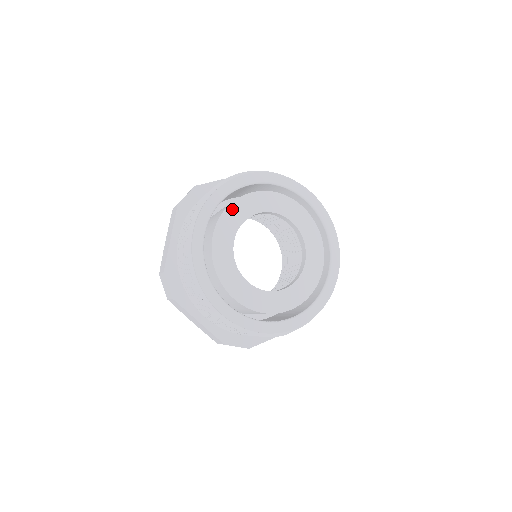
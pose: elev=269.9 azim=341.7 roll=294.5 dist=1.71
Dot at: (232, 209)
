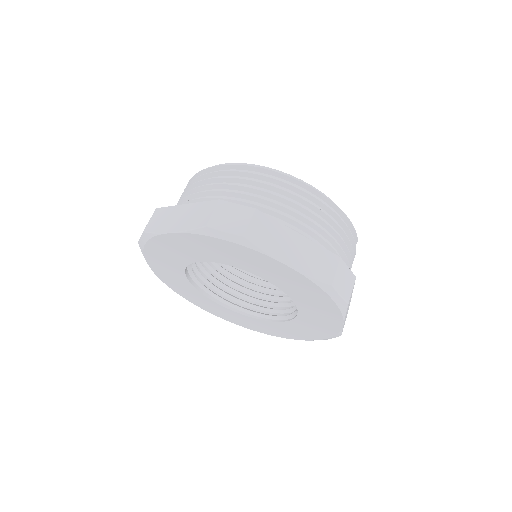
Dot at: occluded
